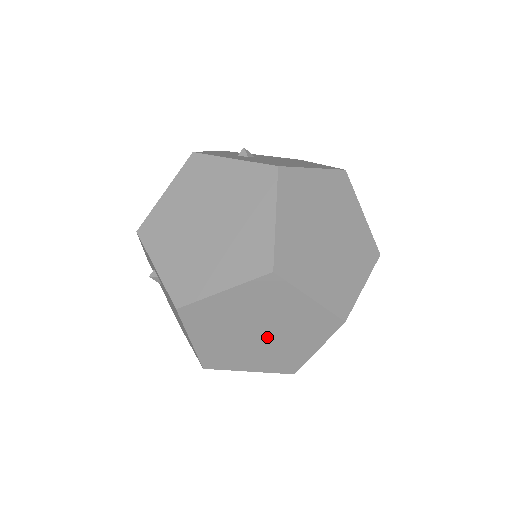
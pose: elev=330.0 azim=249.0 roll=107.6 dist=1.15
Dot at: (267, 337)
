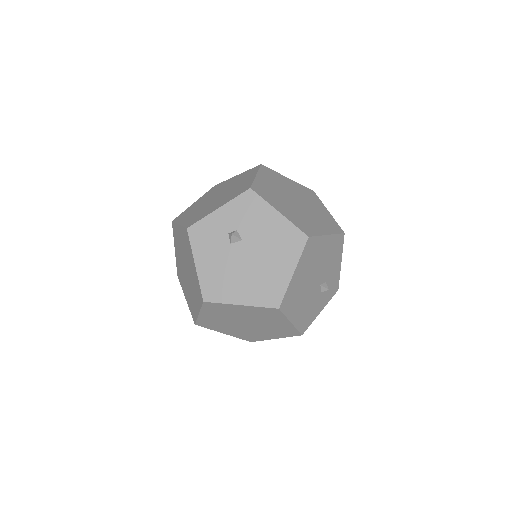
Dot at: occluded
